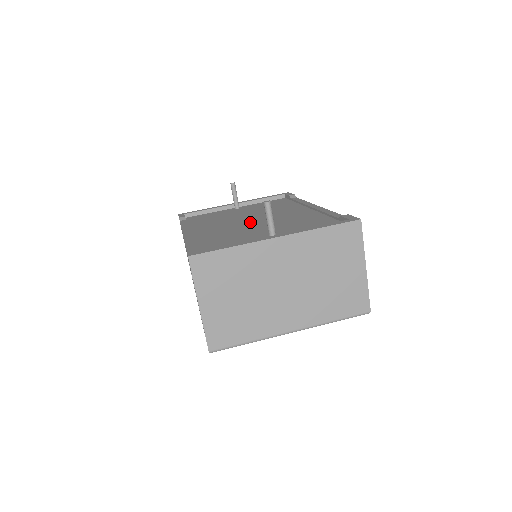
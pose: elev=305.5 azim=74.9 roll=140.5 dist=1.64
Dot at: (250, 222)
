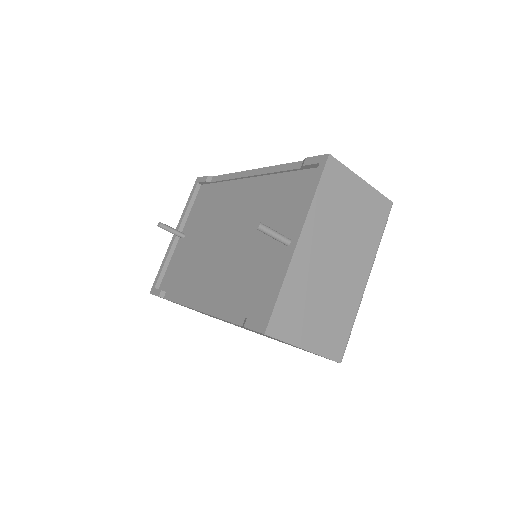
Dot at: (228, 242)
